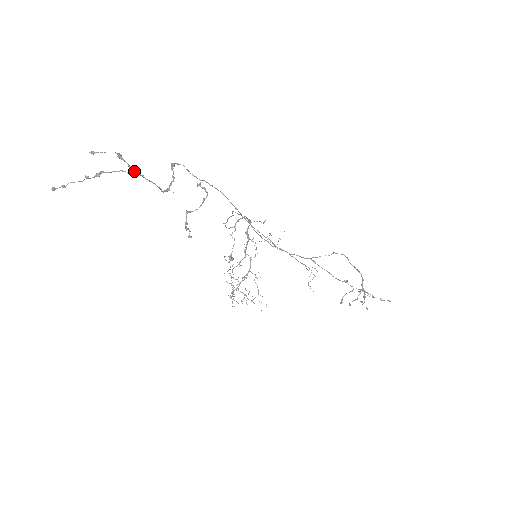
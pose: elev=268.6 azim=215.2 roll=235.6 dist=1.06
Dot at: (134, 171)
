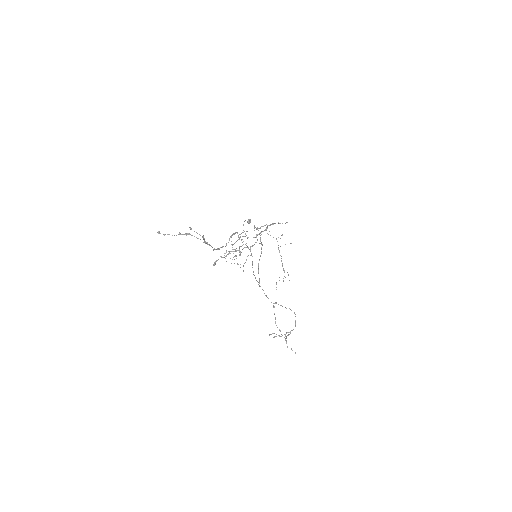
Dot at: (205, 243)
